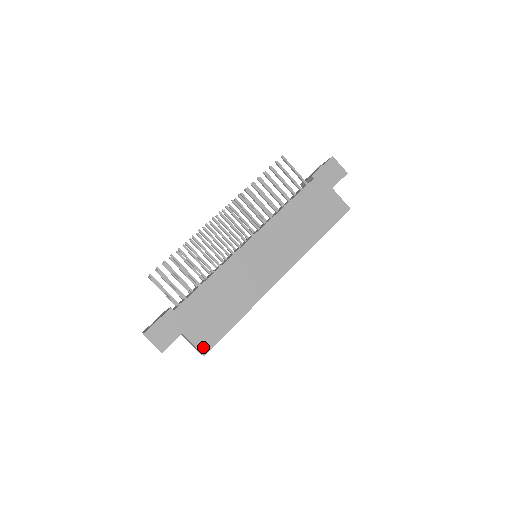
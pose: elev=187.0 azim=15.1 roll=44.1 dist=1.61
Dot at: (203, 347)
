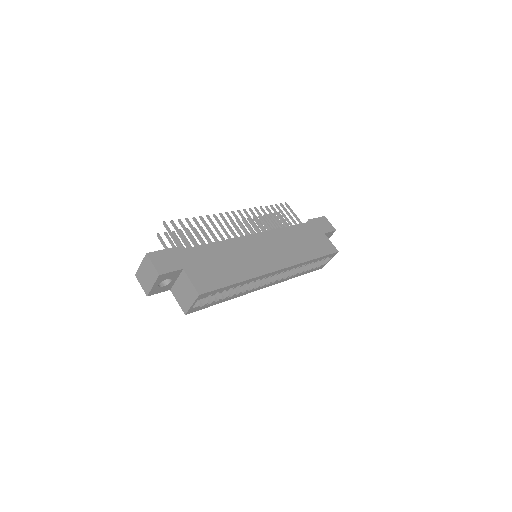
Dot at: (200, 288)
